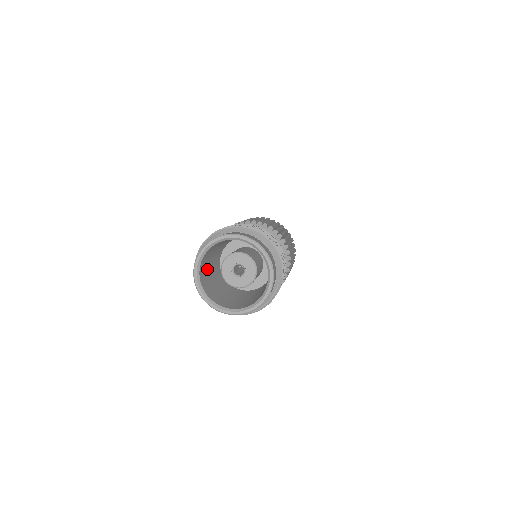
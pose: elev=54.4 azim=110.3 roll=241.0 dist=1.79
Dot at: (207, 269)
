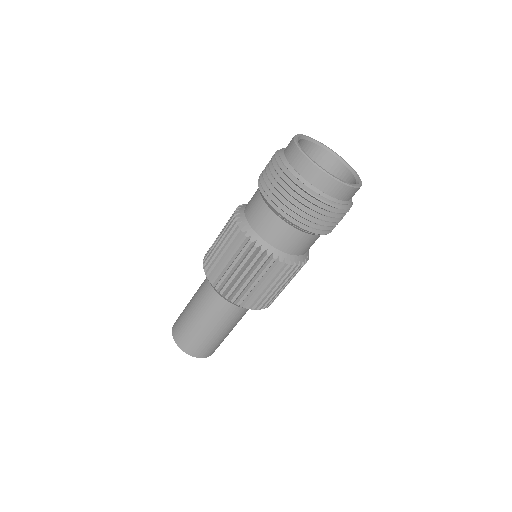
Dot at: occluded
